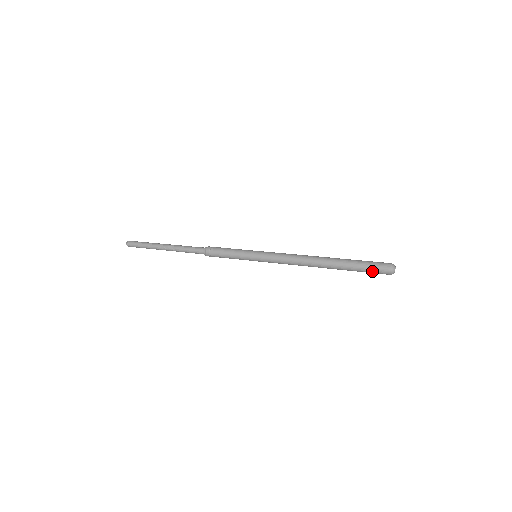
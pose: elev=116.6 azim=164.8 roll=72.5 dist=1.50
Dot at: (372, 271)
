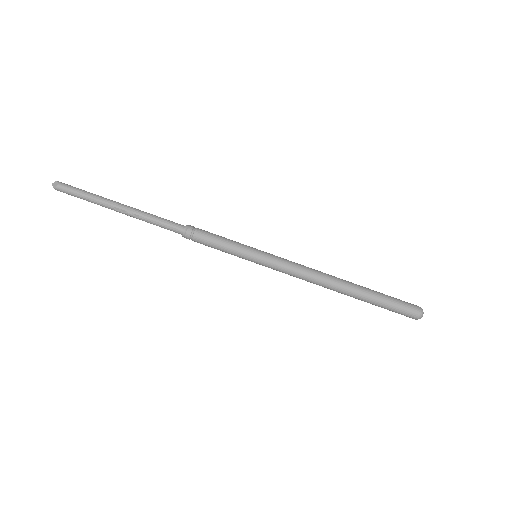
Dot at: (397, 312)
